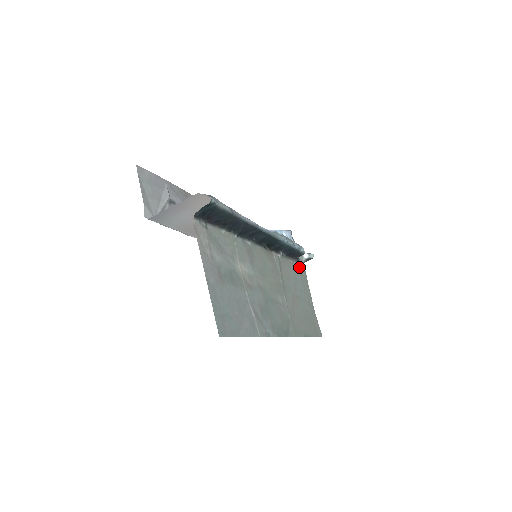
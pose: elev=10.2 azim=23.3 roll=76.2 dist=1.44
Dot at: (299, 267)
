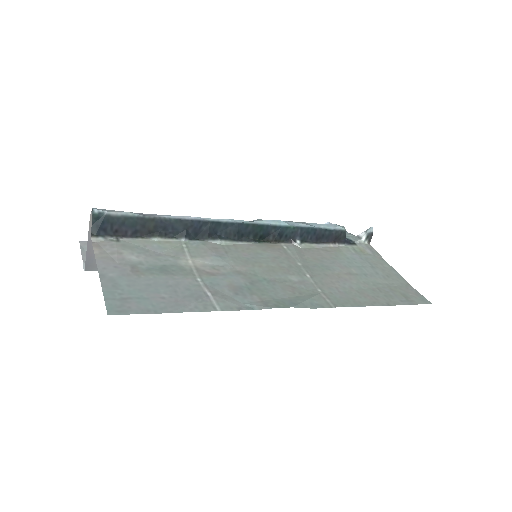
Dot at: (355, 249)
